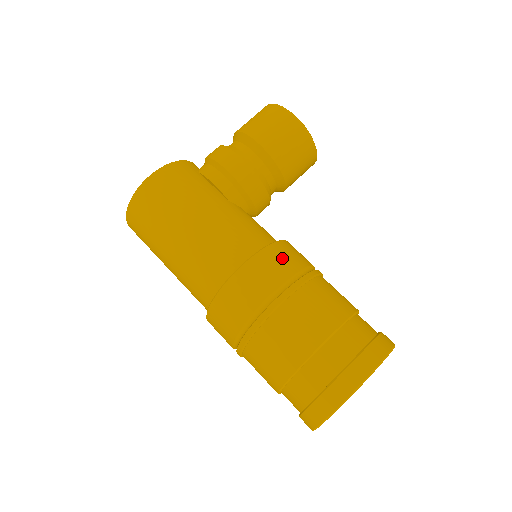
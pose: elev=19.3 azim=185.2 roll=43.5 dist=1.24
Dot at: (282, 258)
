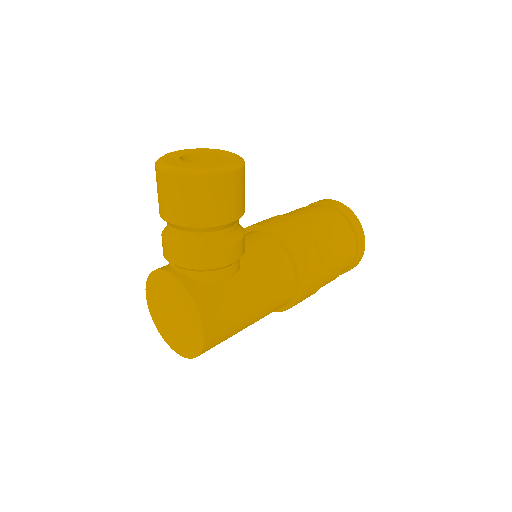
Dot at: (305, 255)
